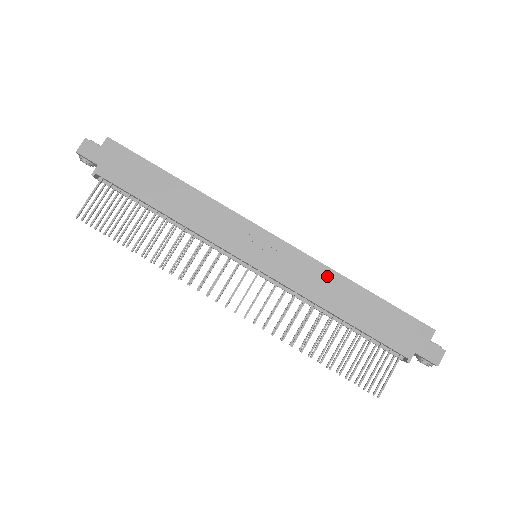
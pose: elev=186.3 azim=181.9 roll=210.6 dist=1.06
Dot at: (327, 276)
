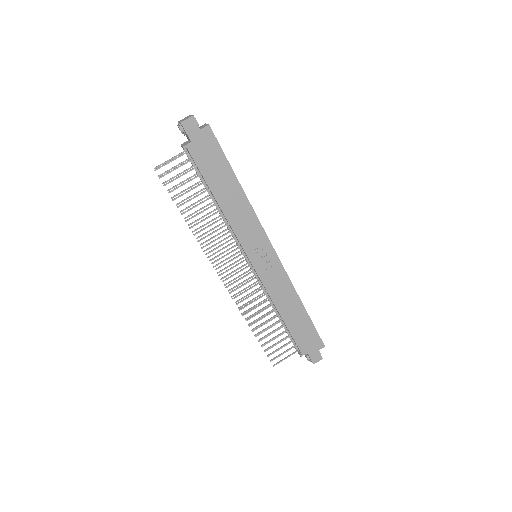
Dot at: (290, 291)
